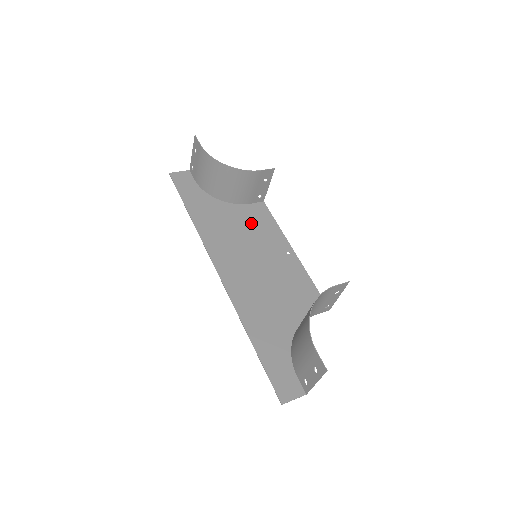
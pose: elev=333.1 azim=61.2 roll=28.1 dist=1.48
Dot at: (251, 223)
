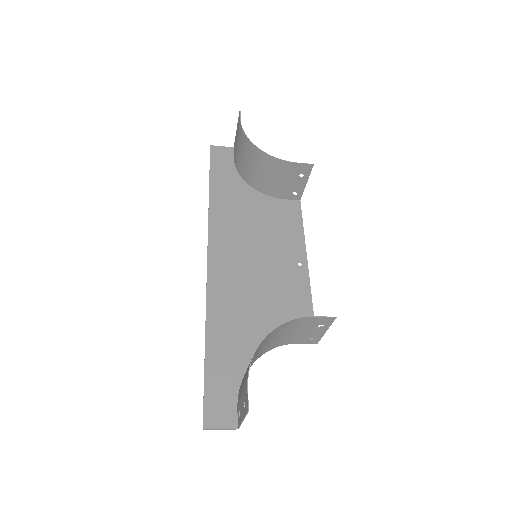
Dot at: (273, 220)
